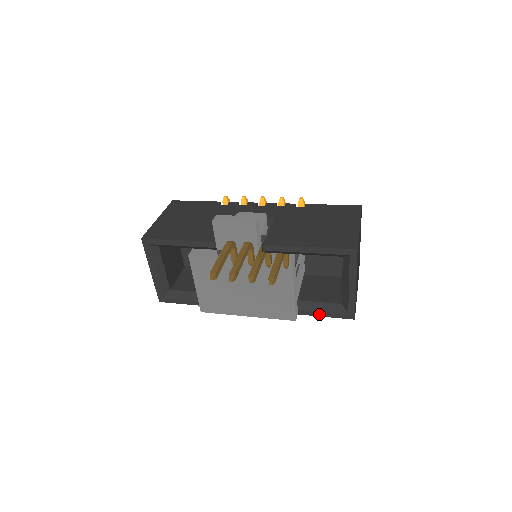
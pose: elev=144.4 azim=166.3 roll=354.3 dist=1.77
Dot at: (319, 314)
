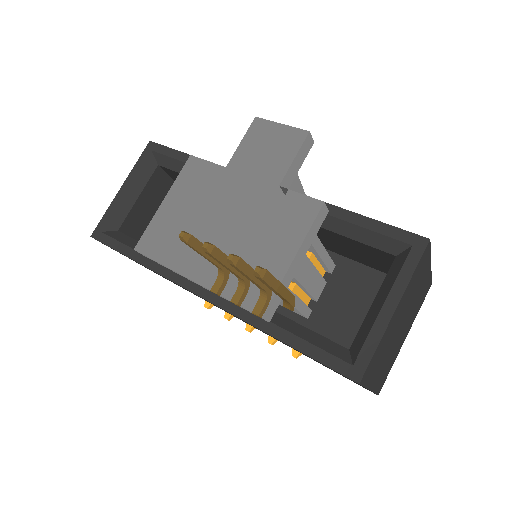
Dot at: (301, 346)
